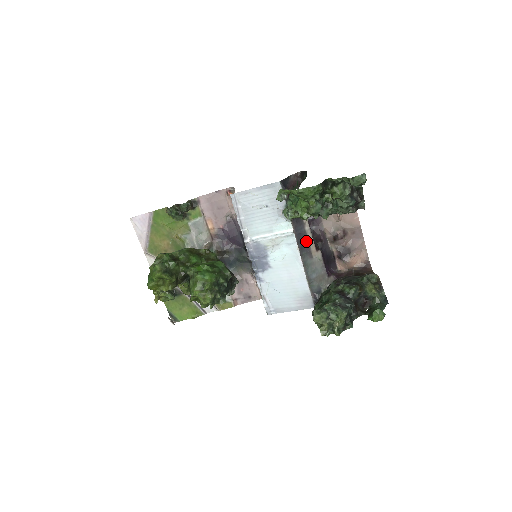
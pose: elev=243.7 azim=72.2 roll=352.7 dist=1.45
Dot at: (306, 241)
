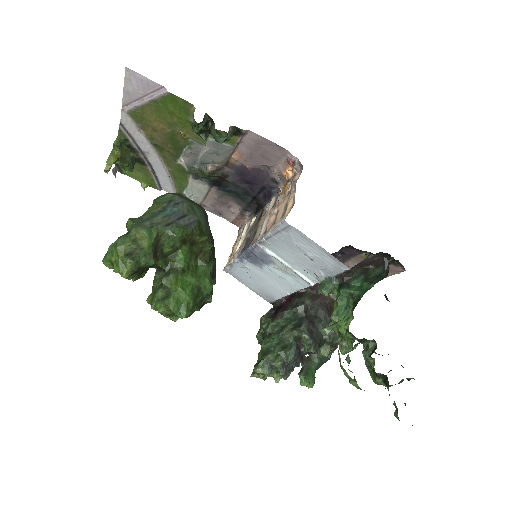
Dot at: occluded
